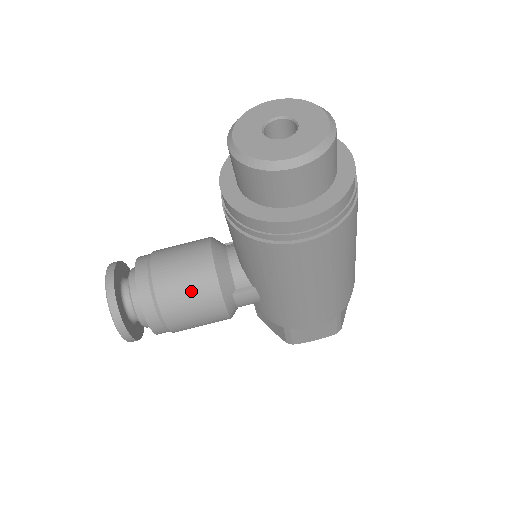
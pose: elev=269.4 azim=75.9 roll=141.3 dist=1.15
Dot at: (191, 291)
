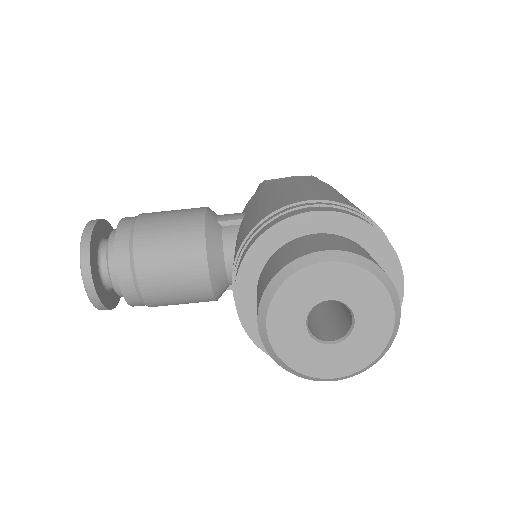
Dot at: (183, 300)
